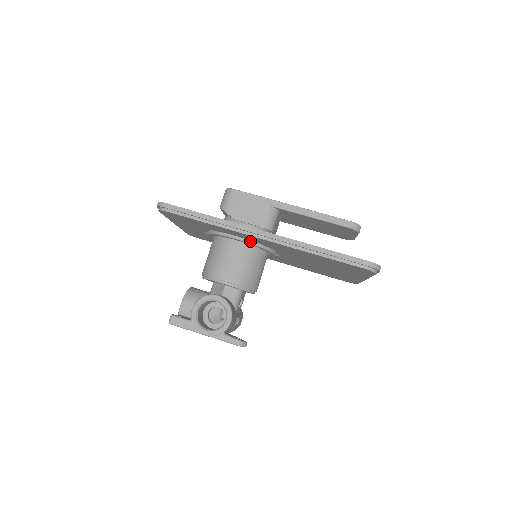
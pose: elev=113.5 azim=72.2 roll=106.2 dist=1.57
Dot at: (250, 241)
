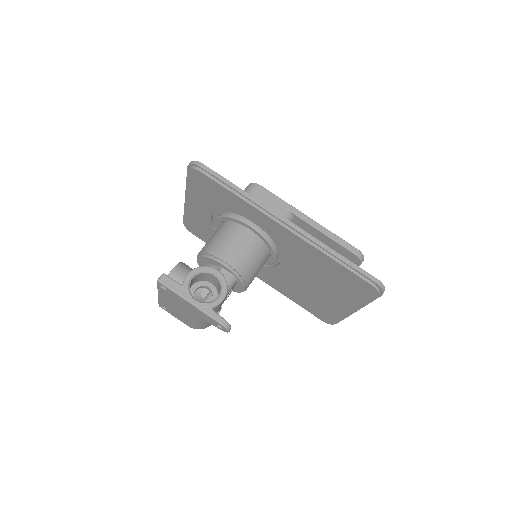
Dot at: (263, 233)
